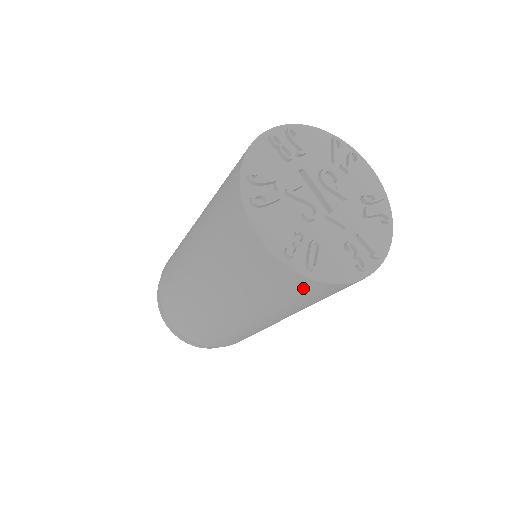
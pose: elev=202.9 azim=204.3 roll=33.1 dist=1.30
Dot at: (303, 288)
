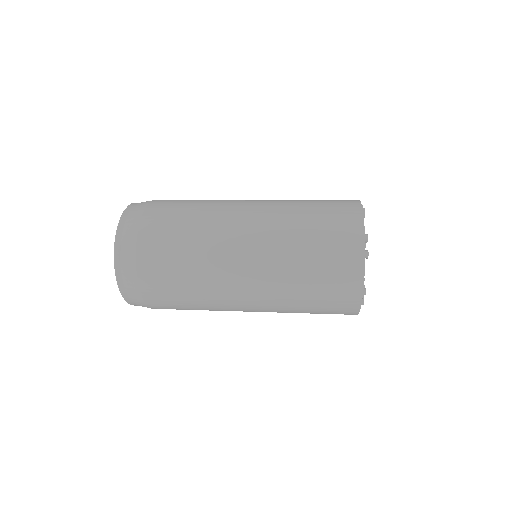
Dot at: (343, 311)
